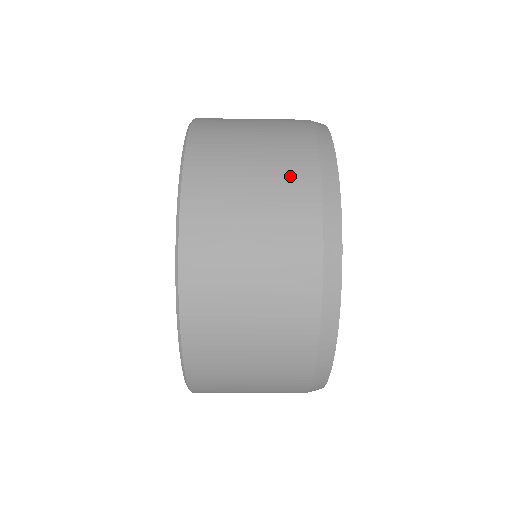
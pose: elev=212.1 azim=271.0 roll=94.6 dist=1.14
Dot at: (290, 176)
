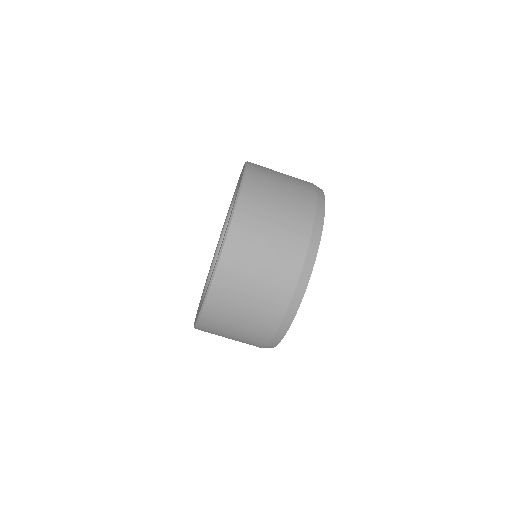
Dot at: (294, 232)
